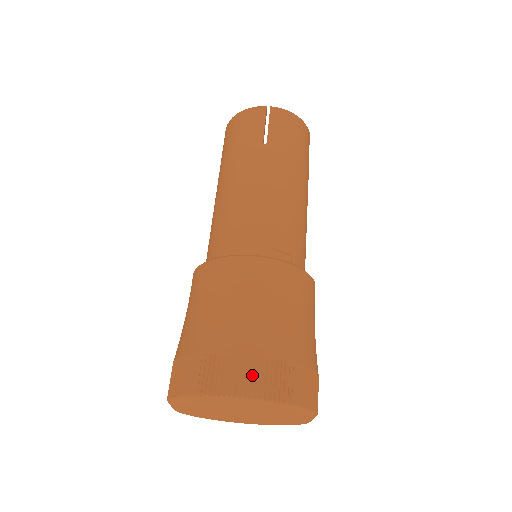
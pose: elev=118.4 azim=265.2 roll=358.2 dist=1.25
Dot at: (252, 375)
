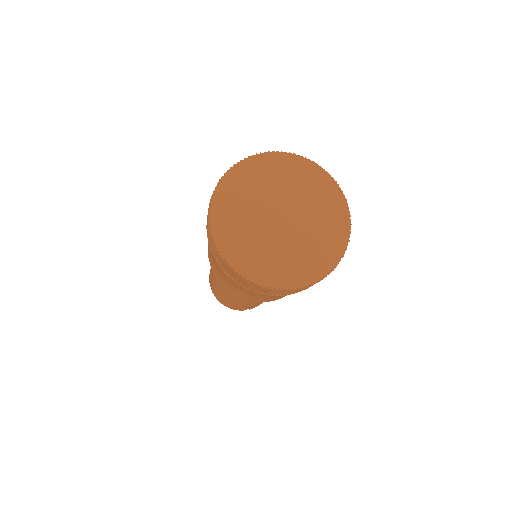
Dot at: occluded
